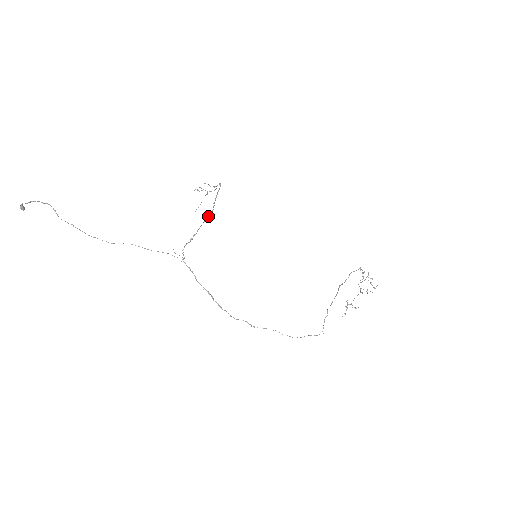
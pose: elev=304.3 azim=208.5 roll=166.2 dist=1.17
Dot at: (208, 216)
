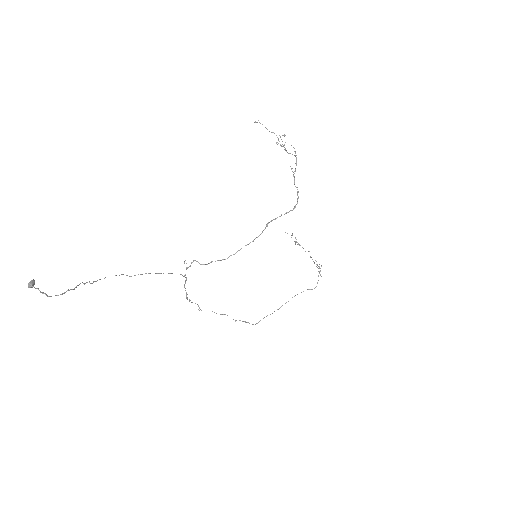
Dot at: occluded
